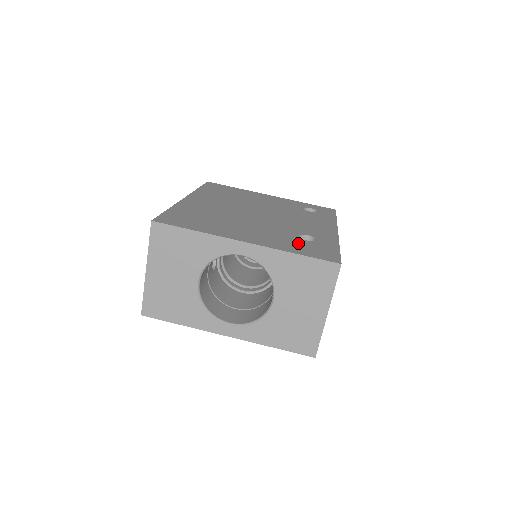
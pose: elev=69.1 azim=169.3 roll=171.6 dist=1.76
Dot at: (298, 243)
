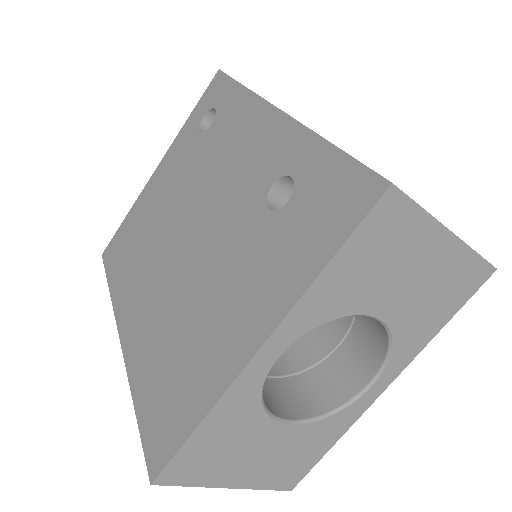
Dot at: (291, 230)
